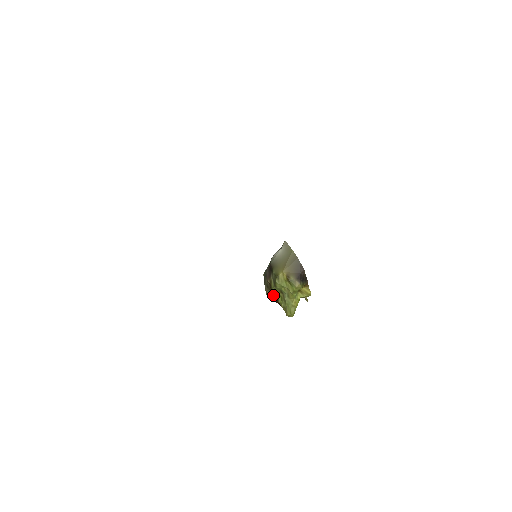
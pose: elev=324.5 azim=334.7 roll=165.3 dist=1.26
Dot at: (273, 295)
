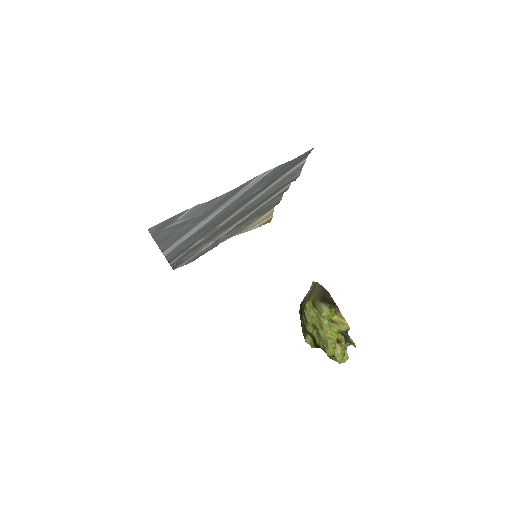
Dot at: (311, 339)
